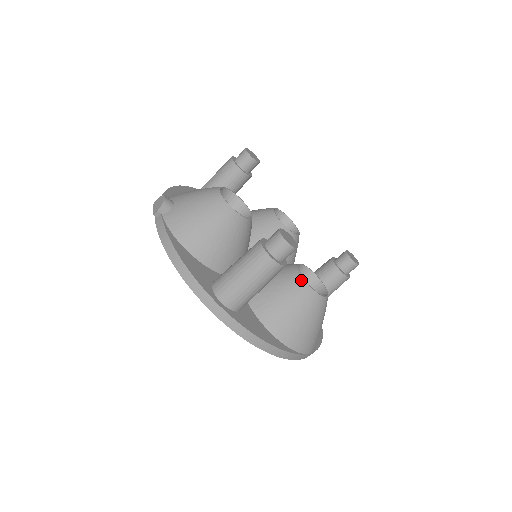
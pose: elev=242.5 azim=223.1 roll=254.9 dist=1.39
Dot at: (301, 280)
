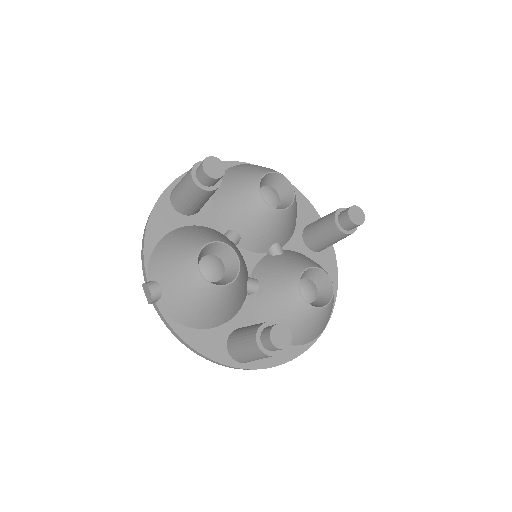
Dot at: (304, 305)
